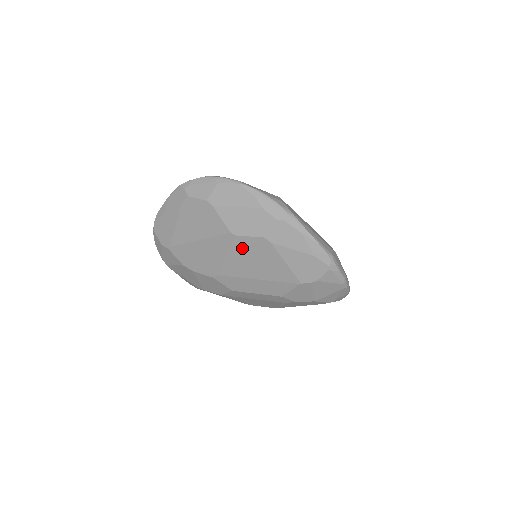
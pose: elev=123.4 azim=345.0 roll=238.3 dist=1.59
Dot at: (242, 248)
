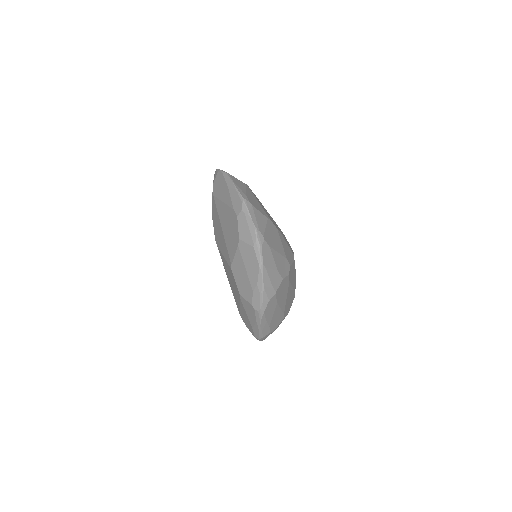
Dot at: (231, 273)
